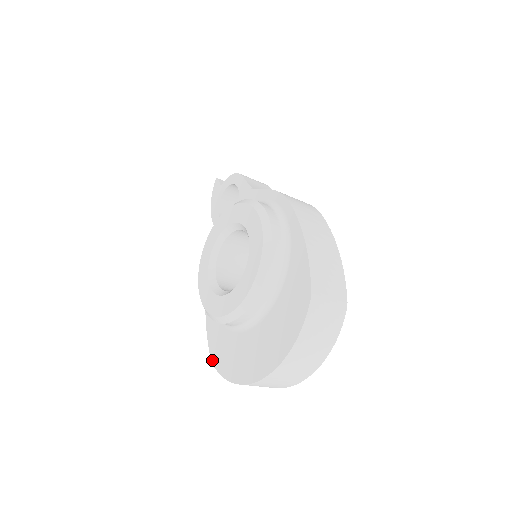
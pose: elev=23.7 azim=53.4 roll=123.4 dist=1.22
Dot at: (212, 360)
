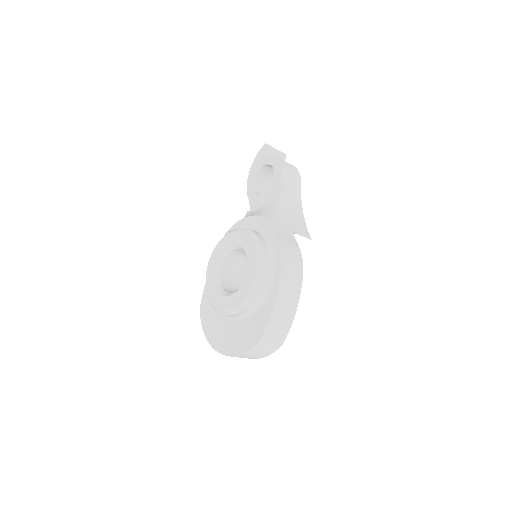
Dot at: (200, 308)
